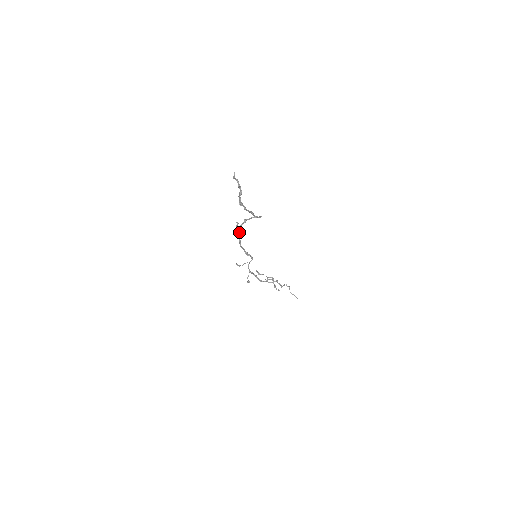
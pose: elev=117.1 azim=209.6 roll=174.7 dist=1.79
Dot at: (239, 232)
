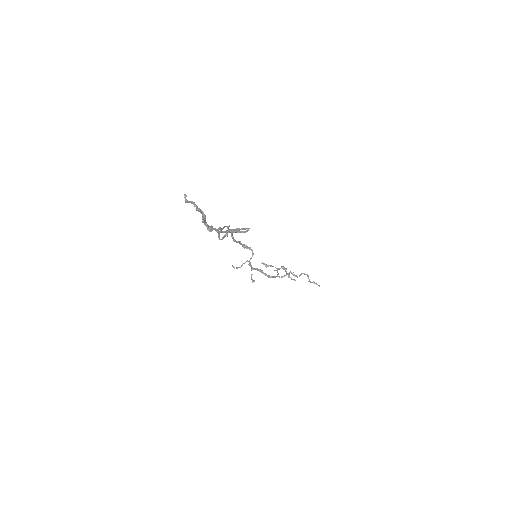
Dot at: (228, 228)
